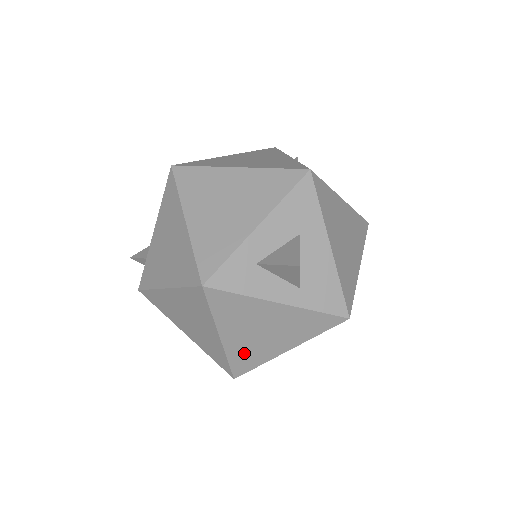
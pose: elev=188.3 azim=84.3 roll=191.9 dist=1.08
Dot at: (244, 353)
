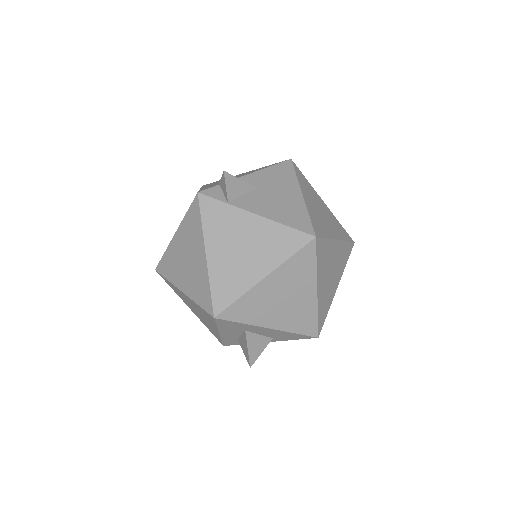
Dot at: occluded
